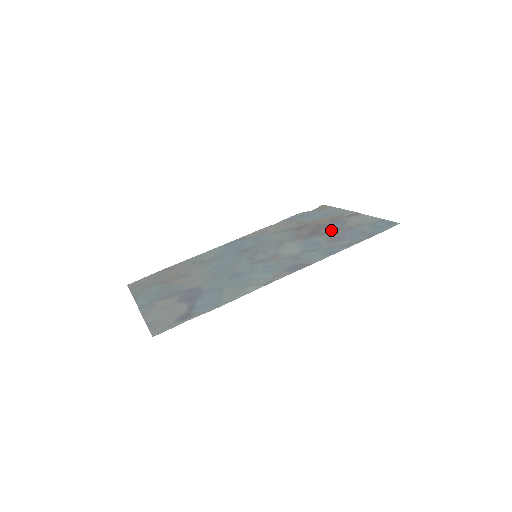
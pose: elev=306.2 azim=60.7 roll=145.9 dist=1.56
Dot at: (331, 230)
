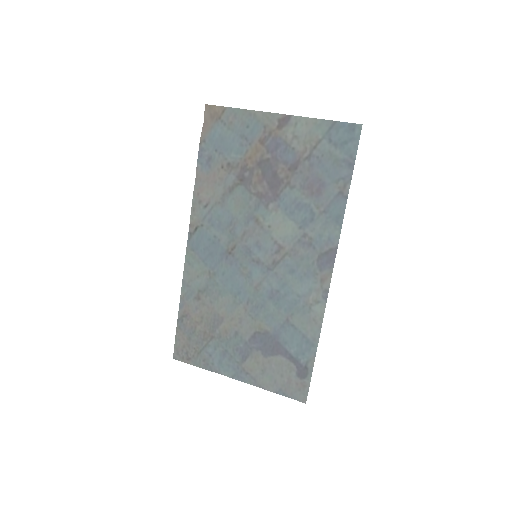
Dot at: (290, 170)
